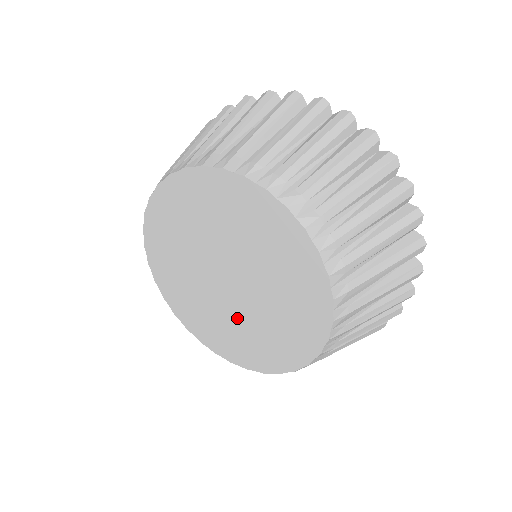
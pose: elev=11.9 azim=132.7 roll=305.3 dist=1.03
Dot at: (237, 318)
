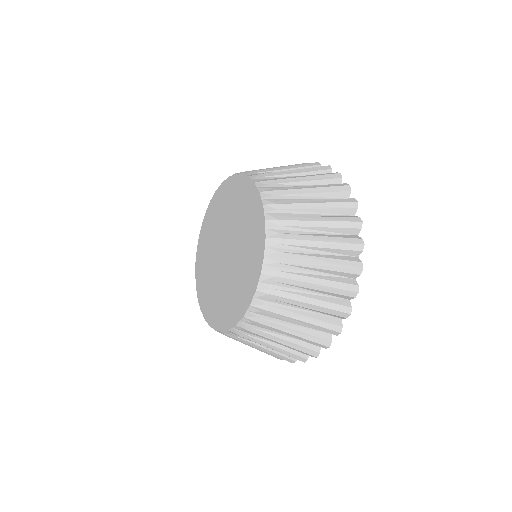
Dot at: (219, 282)
